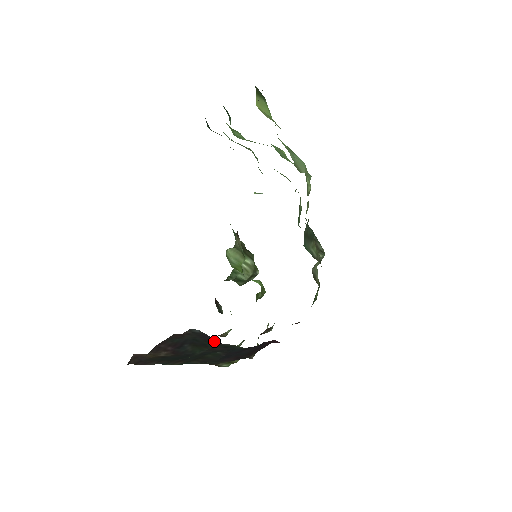
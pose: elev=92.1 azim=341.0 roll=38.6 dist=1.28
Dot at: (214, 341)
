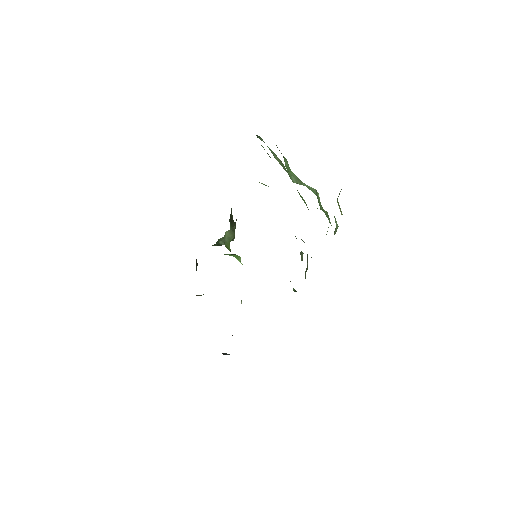
Dot at: occluded
